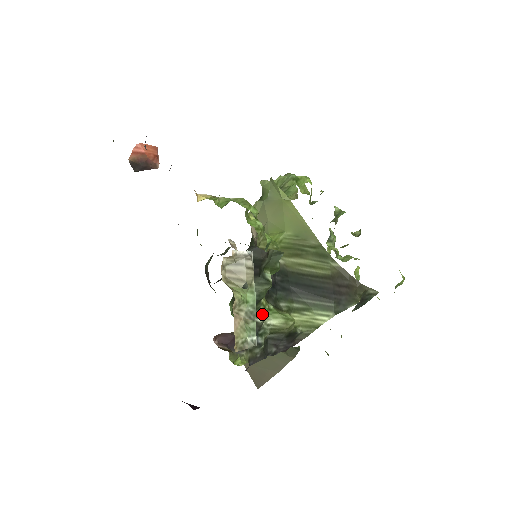
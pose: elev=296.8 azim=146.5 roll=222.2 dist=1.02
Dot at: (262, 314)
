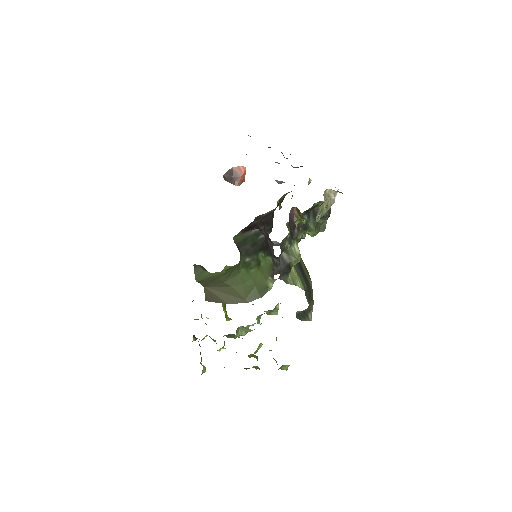
Dot at: (300, 236)
